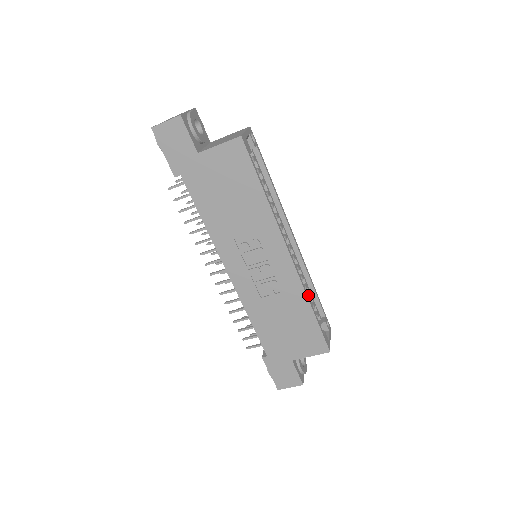
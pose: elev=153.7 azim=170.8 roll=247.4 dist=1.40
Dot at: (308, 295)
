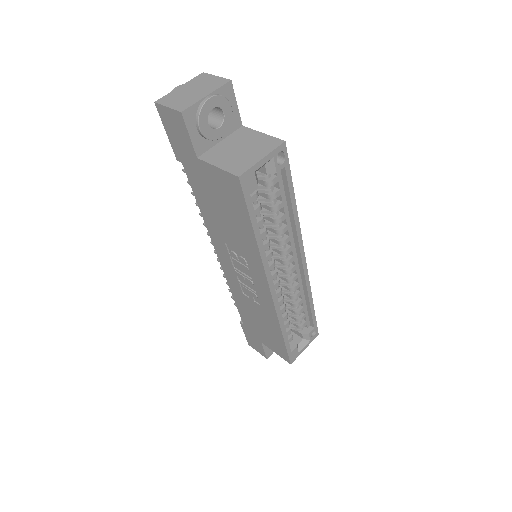
Dot at: (299, 309)
